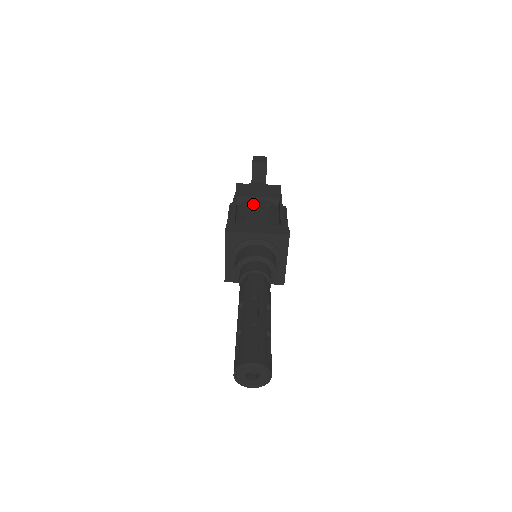
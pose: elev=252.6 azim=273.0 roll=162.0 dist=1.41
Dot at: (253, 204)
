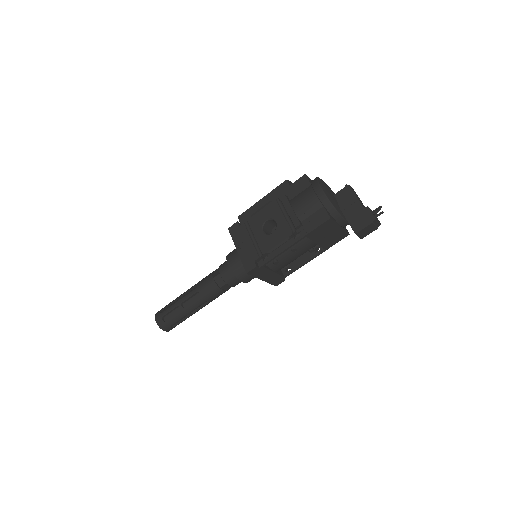
Dot at: (303, 247)
